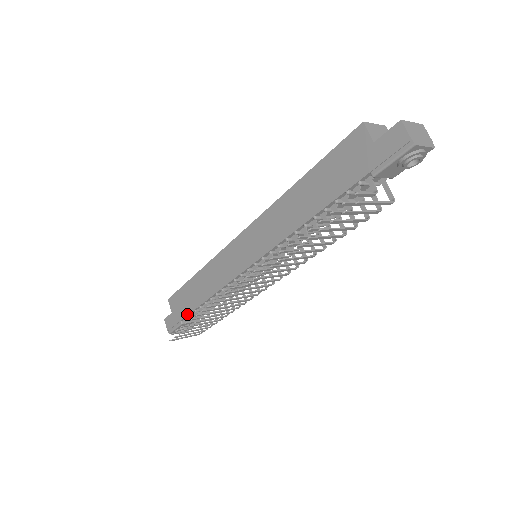
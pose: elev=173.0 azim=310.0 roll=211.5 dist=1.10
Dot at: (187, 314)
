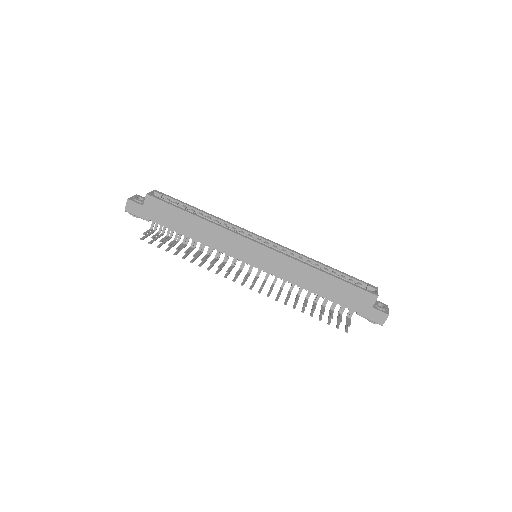
Dot at: (163, 225)
